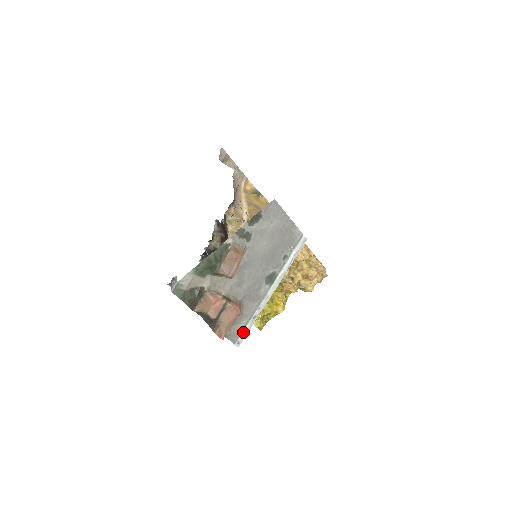
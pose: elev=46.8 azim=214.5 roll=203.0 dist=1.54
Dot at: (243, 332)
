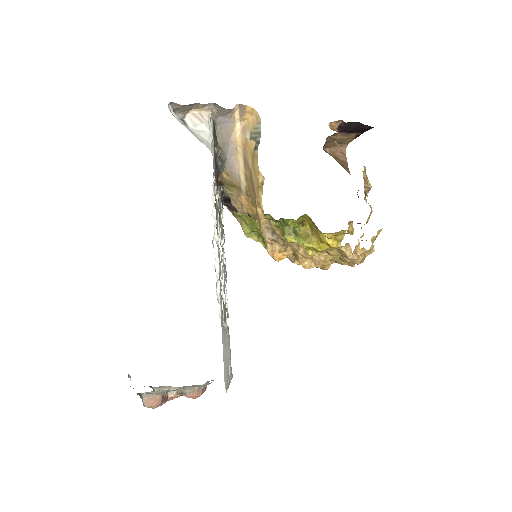
Dot at: occluded
